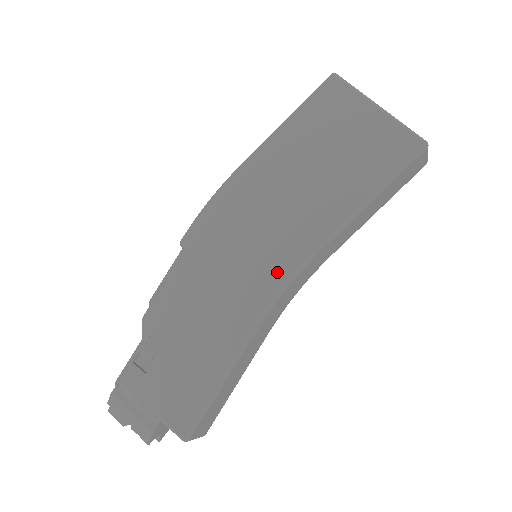
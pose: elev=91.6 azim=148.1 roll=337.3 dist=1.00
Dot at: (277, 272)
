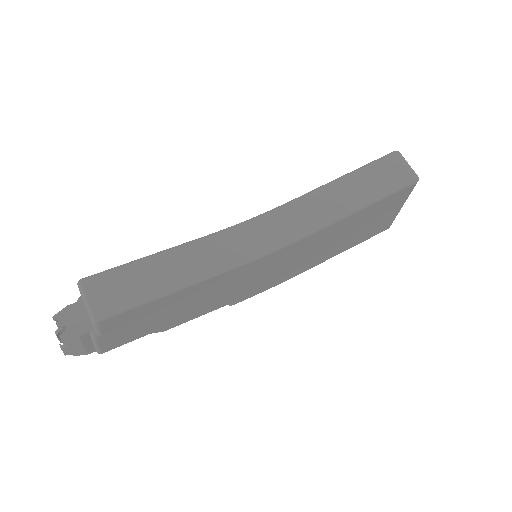
Dot at: occluded
